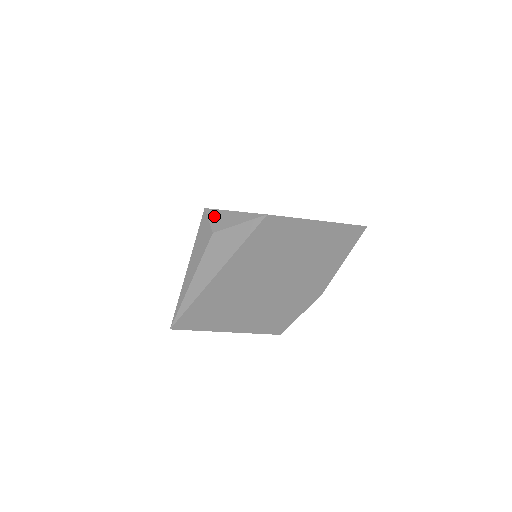
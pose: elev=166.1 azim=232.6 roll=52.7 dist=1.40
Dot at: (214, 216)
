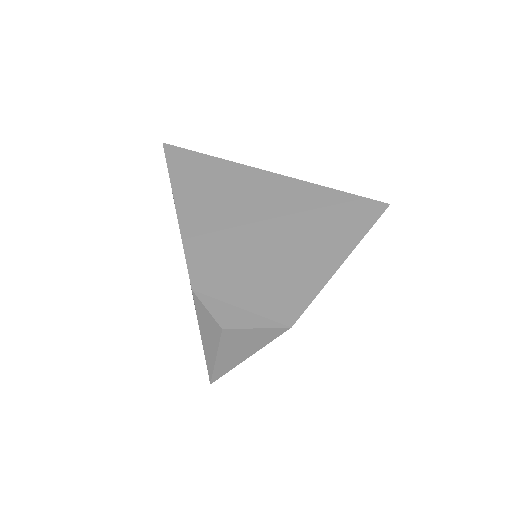
Dot at: (213, 307)
